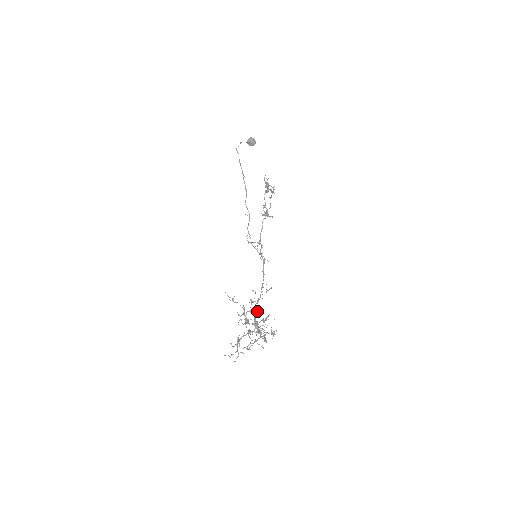
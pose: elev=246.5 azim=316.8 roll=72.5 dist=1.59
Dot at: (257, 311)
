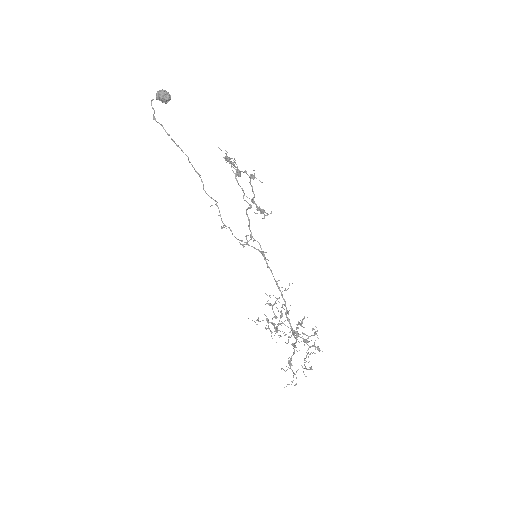
Dot at: (281, 313)
